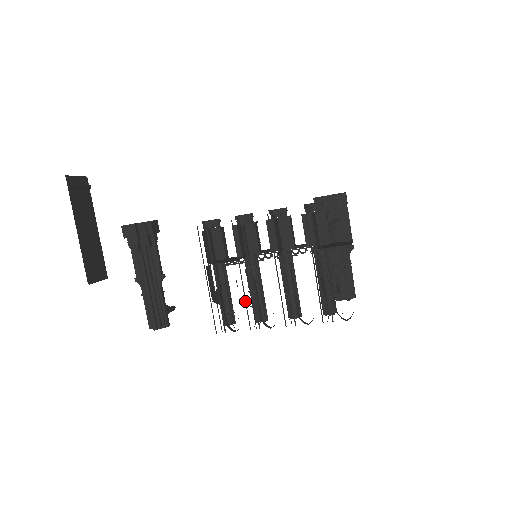
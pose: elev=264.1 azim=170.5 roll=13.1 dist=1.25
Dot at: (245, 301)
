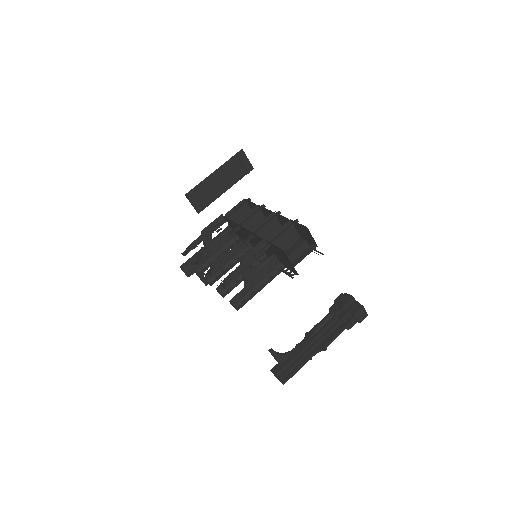
Dot at: occluded
